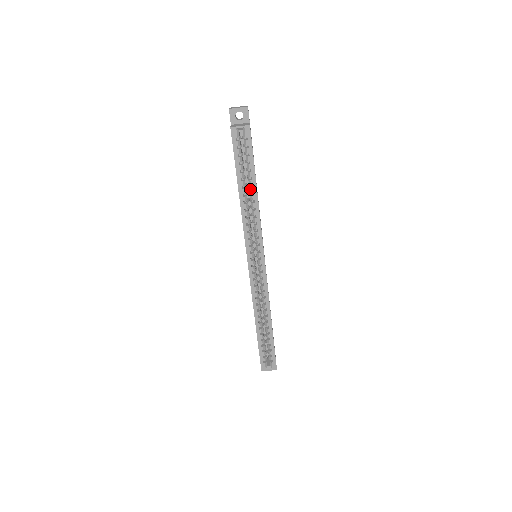
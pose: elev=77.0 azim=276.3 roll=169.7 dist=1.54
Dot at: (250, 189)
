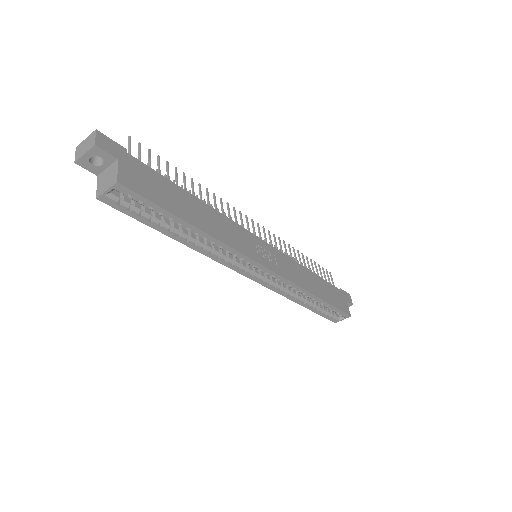
Dot at: occluded
